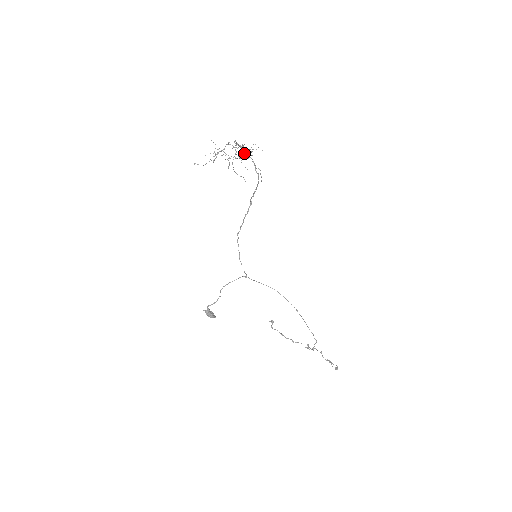
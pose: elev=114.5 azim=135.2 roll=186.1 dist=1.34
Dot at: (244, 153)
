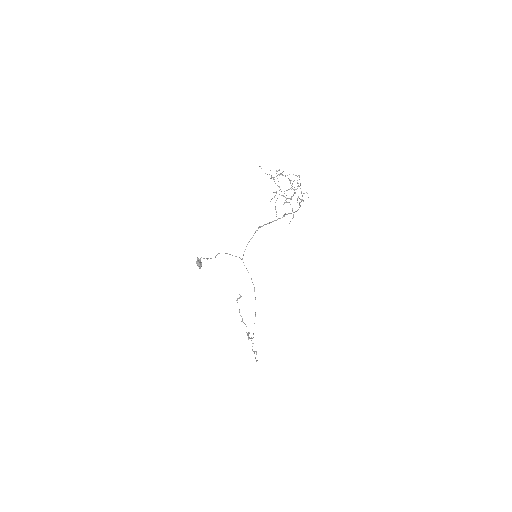
Dot at: (292, 196)
